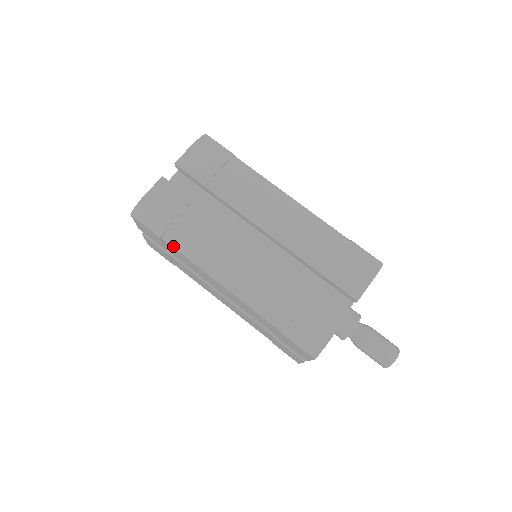
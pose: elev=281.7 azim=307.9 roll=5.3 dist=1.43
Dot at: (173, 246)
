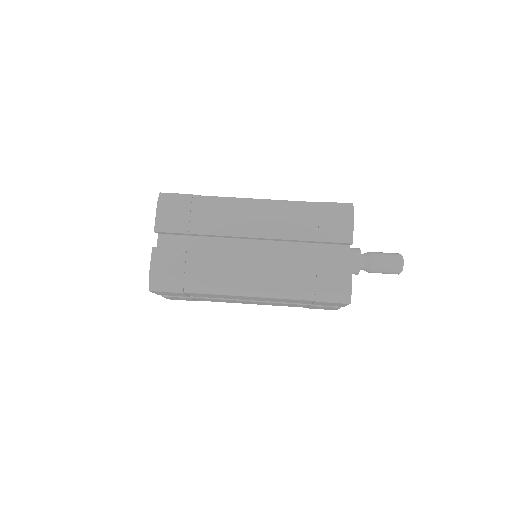
Dot at: (196, 293)
